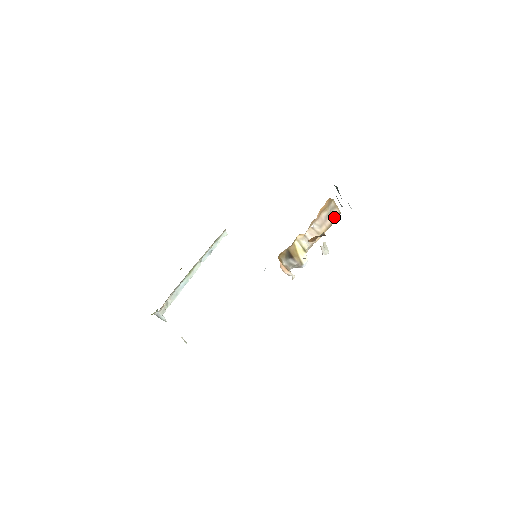
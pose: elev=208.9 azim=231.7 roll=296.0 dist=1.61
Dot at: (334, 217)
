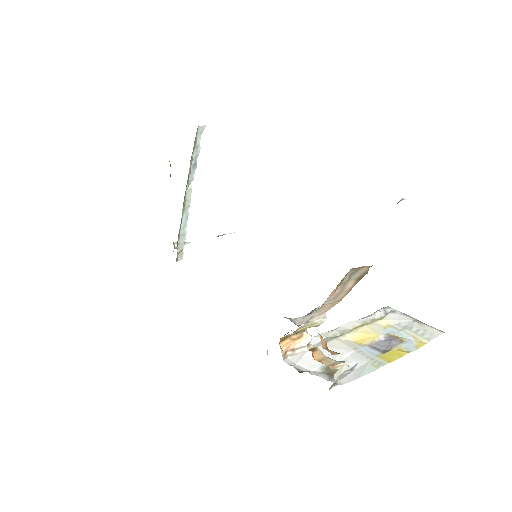
Dot at: (359, 276)
